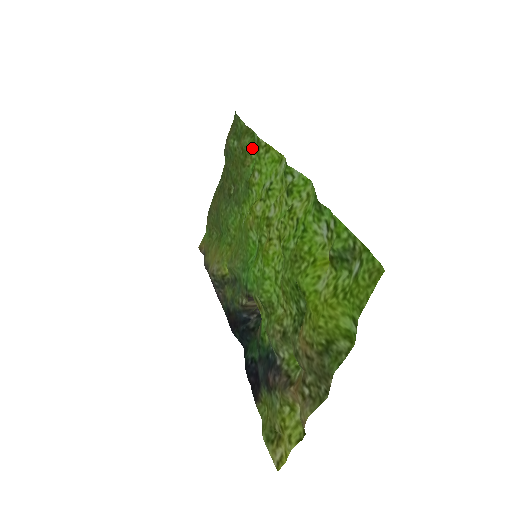
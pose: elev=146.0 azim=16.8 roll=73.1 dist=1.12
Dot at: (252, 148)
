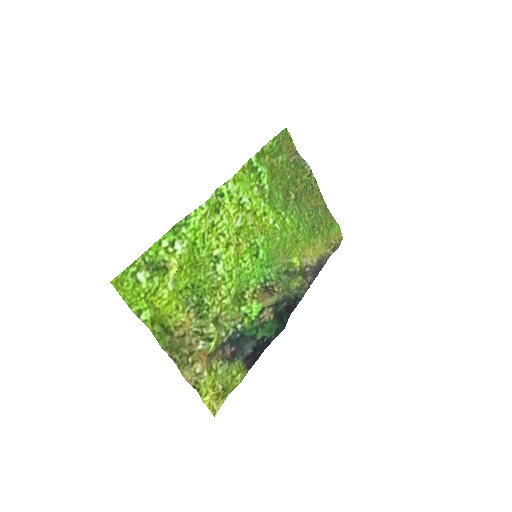
Dot at: (263, 165)
